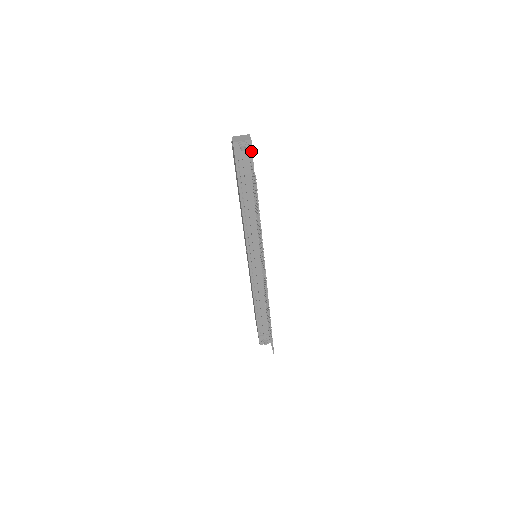
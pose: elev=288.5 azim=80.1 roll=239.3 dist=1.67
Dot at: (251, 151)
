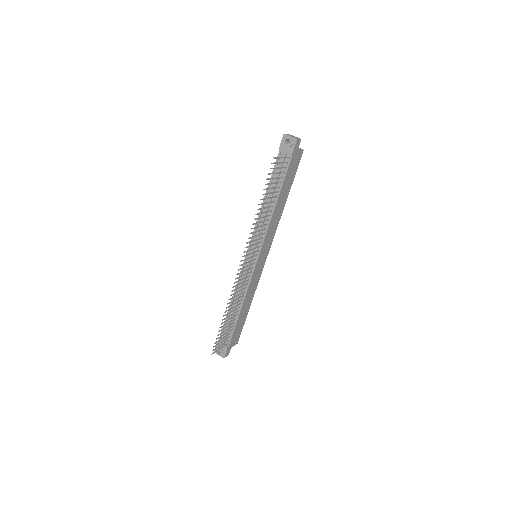
Dot at: (293, 149)
